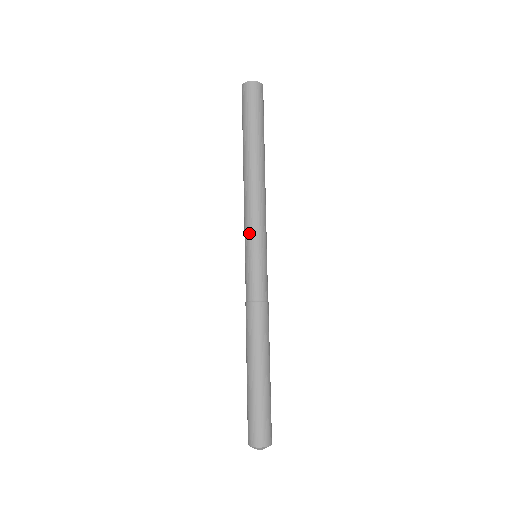
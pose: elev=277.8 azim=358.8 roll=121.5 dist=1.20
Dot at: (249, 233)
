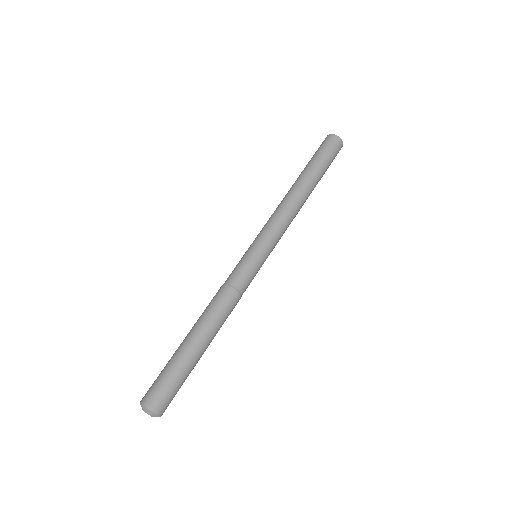
Dot at: (261, 233)
